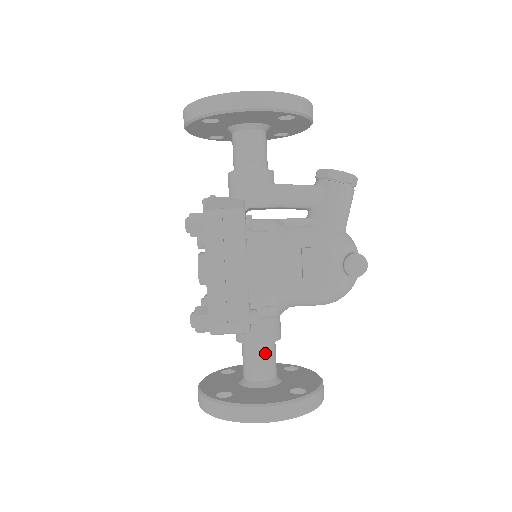
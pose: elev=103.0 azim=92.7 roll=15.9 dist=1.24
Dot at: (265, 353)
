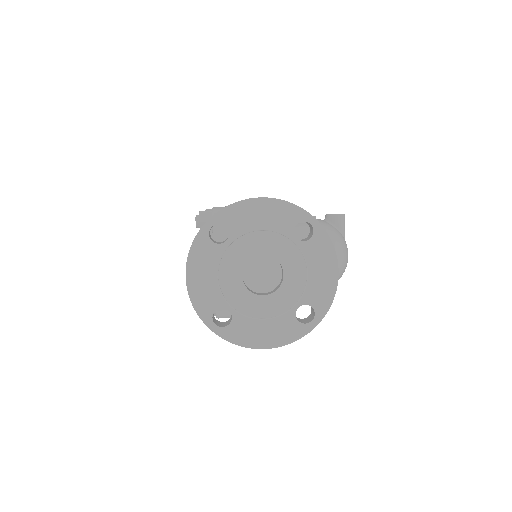
Dot at: occluded
